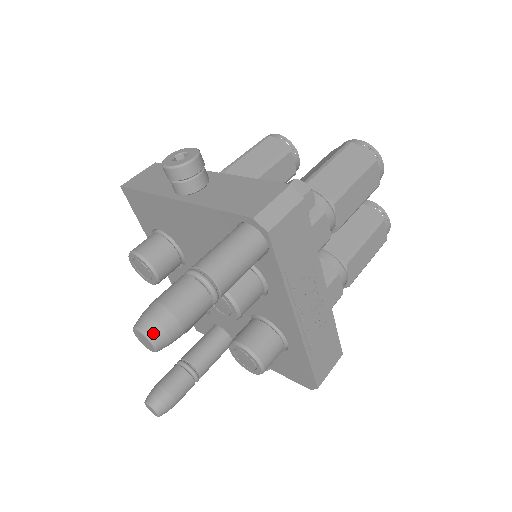
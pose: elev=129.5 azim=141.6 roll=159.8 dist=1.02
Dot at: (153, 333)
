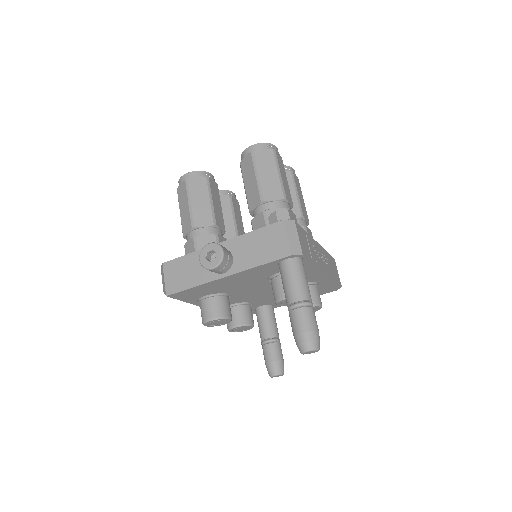
Dot at: (315, 346)
